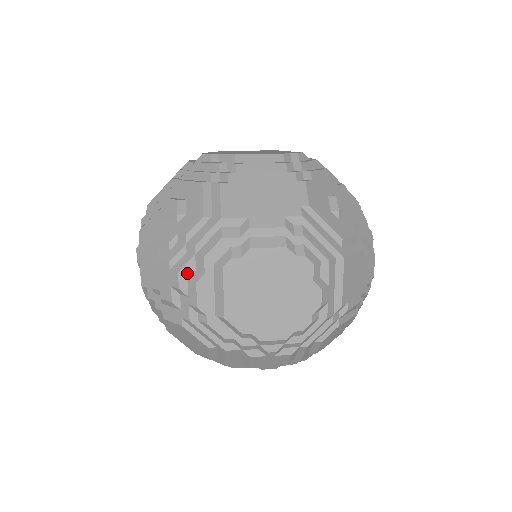
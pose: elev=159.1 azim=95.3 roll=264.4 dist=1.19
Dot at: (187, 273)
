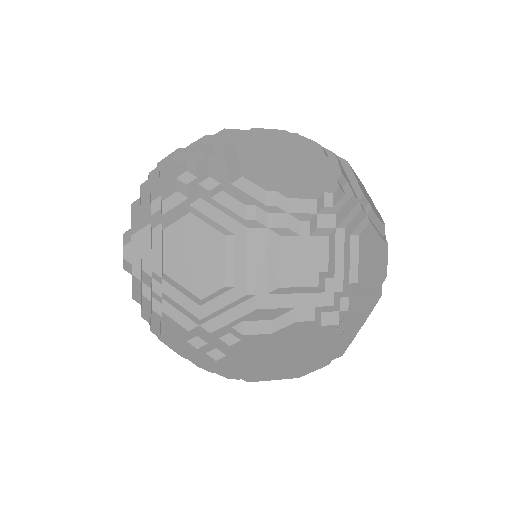
Dot at: (195, 160)
